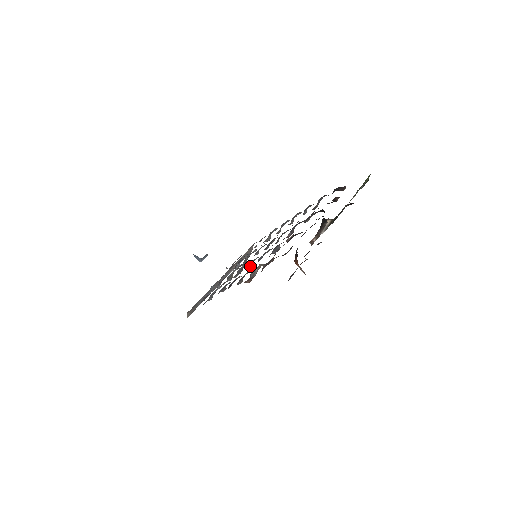
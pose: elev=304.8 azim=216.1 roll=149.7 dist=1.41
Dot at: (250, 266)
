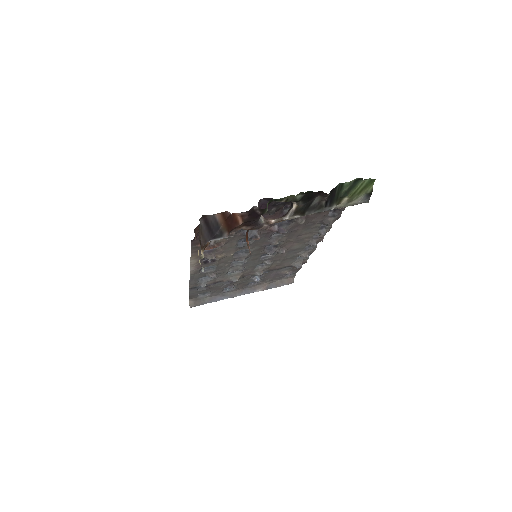
Dot at: (241, 259)
